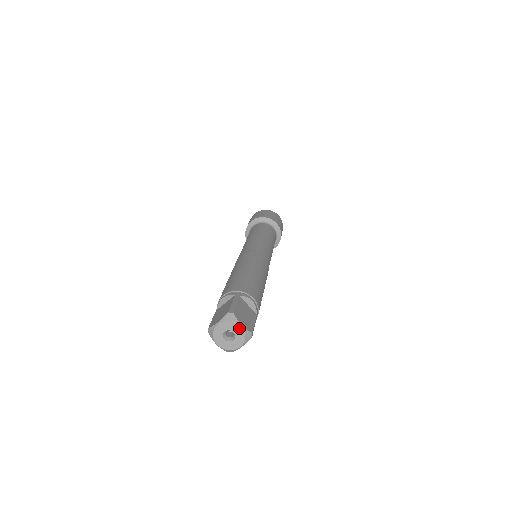
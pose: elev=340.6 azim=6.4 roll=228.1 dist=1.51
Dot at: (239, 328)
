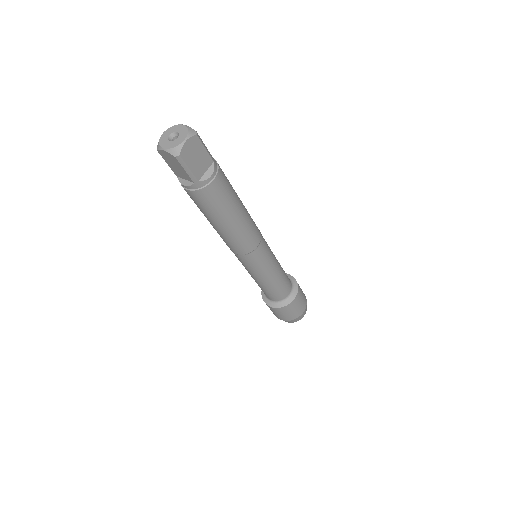
Dot at: (182, 127)
